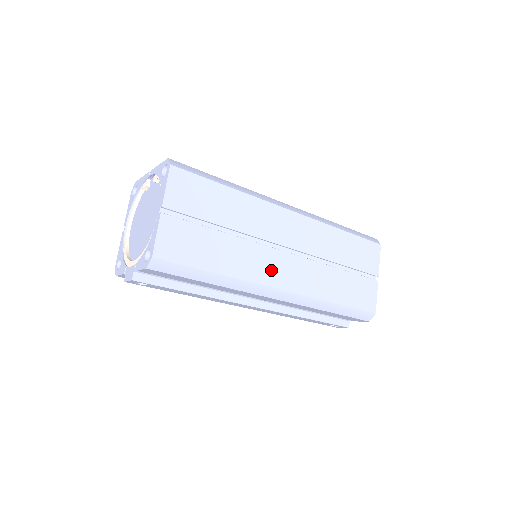
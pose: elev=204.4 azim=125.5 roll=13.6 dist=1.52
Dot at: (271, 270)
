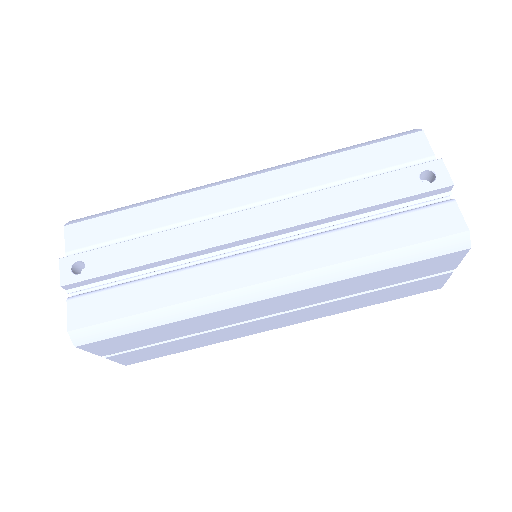
Dot at: occluded
